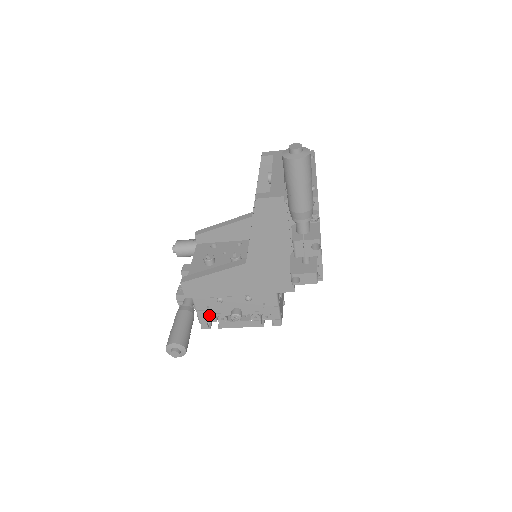
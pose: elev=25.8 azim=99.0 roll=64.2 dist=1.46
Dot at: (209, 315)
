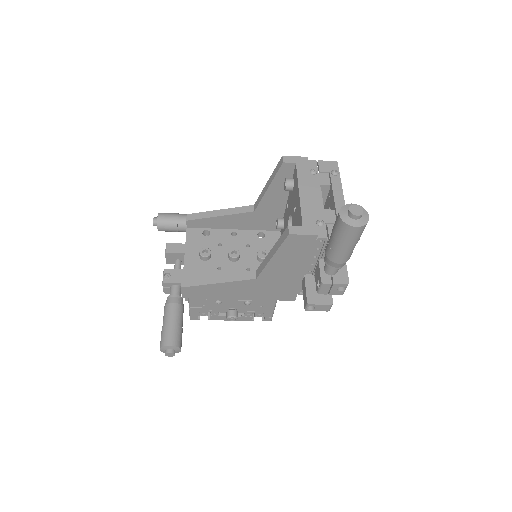
Dot at: (202, 311)
